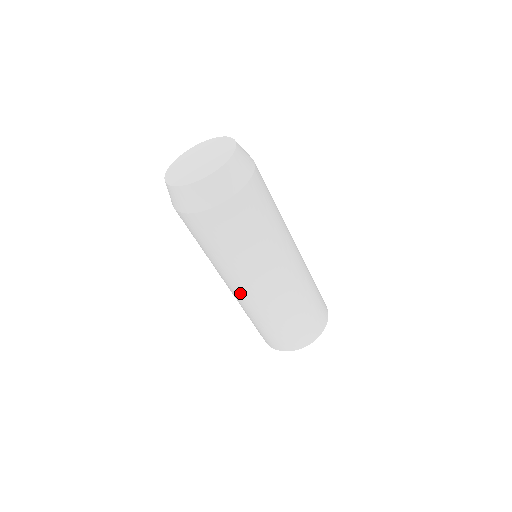
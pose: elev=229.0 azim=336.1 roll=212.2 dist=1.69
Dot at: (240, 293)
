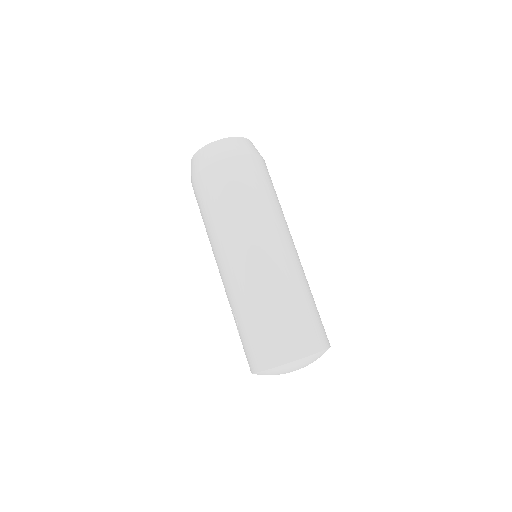
Dot at: (278, 252)
